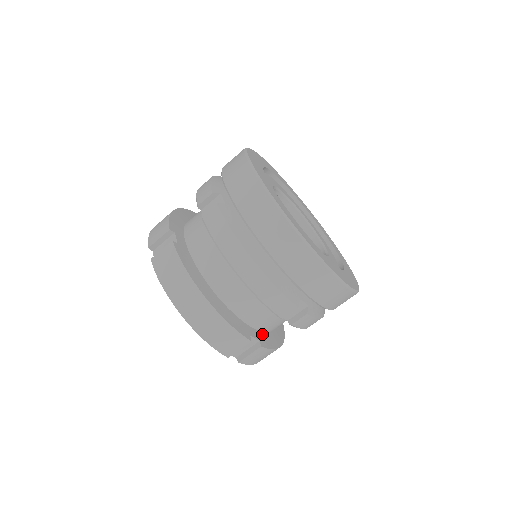
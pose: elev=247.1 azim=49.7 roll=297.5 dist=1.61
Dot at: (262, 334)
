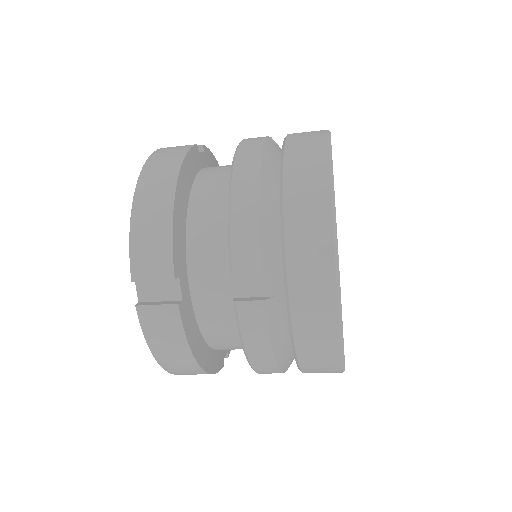
Dot at: occluded
